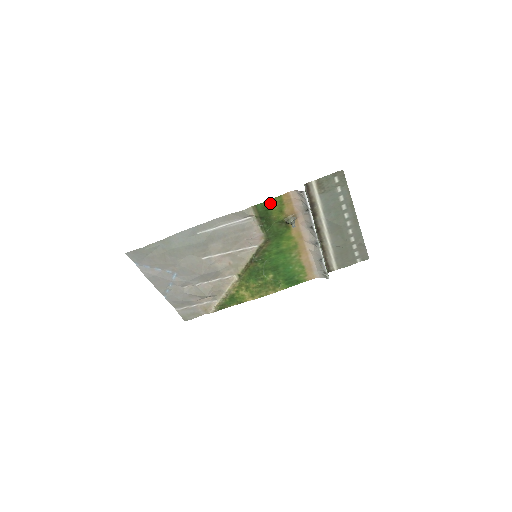
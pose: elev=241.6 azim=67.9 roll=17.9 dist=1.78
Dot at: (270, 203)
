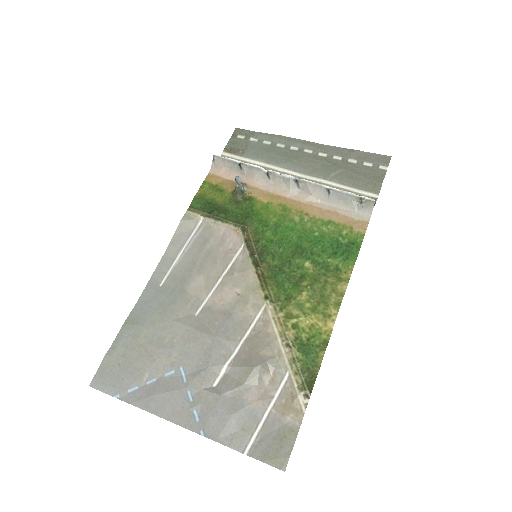
Dot at: (201, 194)
